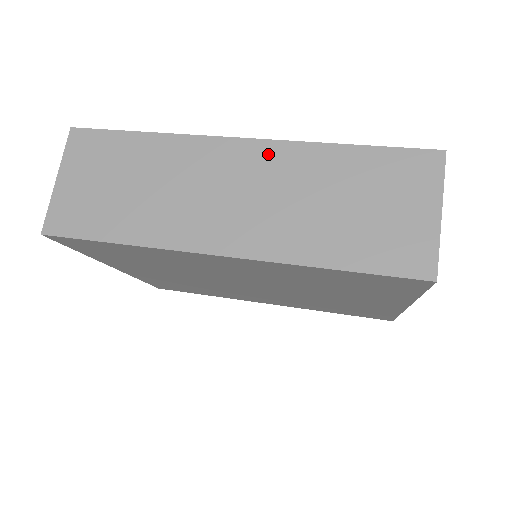
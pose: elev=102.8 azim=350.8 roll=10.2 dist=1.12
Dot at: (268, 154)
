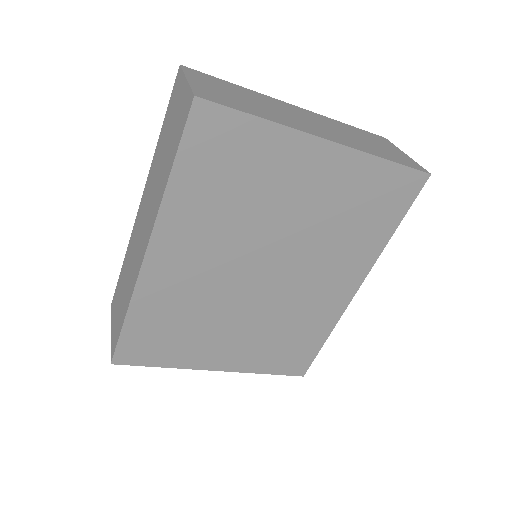
Dot at: (146, 190)
